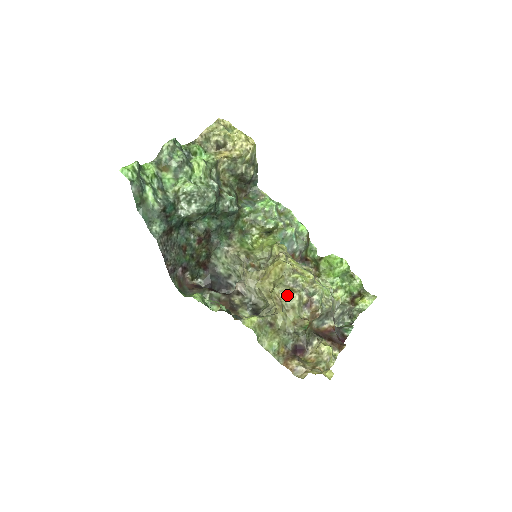
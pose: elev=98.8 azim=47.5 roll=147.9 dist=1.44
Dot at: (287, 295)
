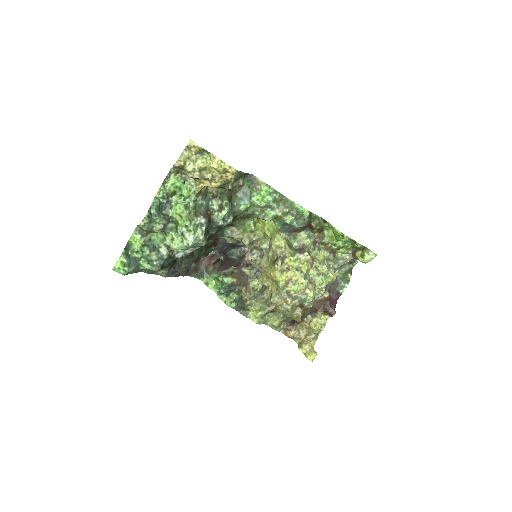
Dot at: (282, 305)
